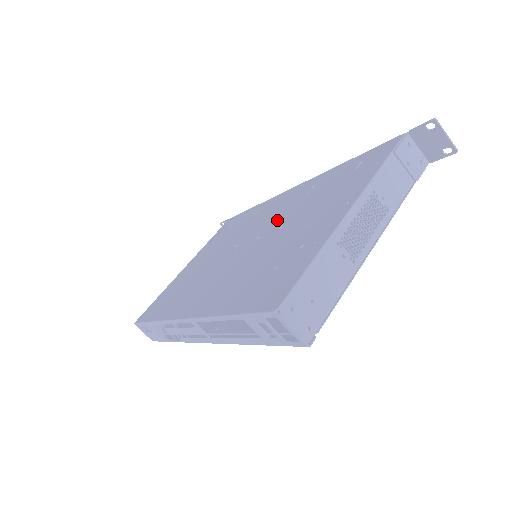
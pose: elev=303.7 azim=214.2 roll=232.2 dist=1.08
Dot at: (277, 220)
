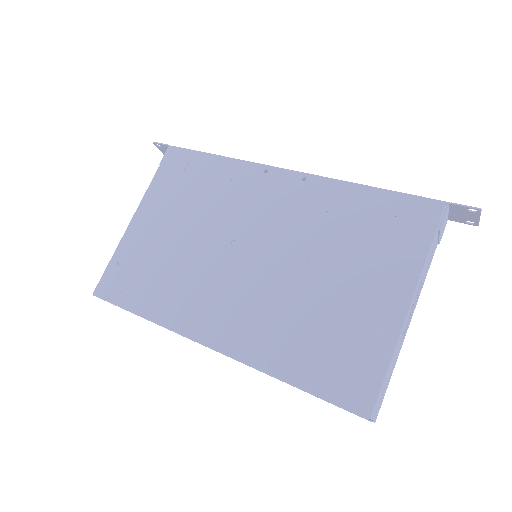
Dot at: (291, 236)
